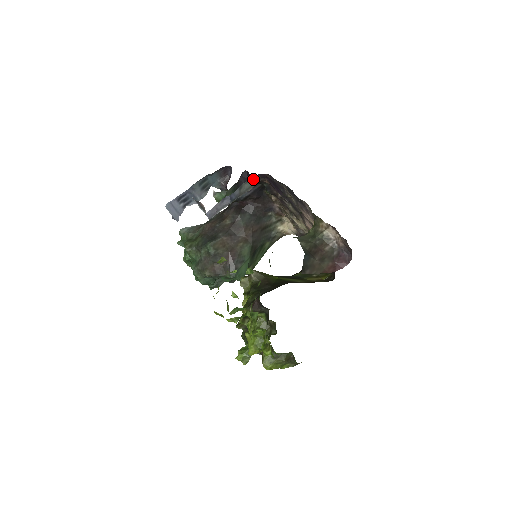
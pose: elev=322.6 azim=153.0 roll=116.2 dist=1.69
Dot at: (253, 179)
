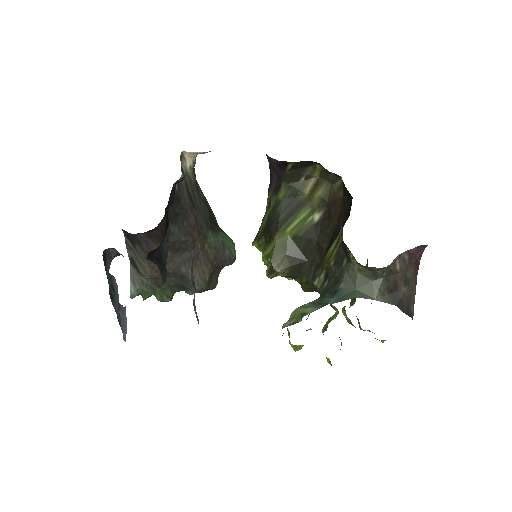
Dot at: (191, 267)
